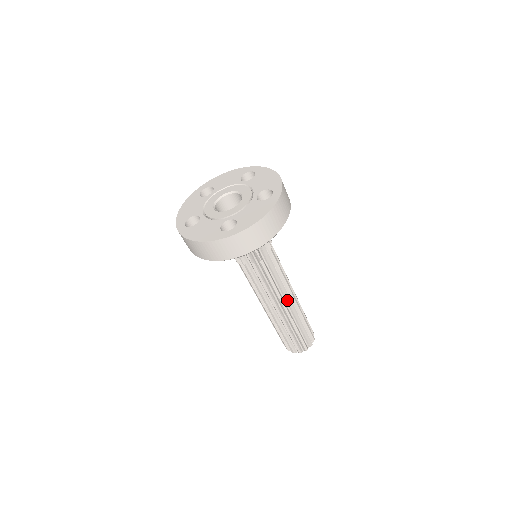
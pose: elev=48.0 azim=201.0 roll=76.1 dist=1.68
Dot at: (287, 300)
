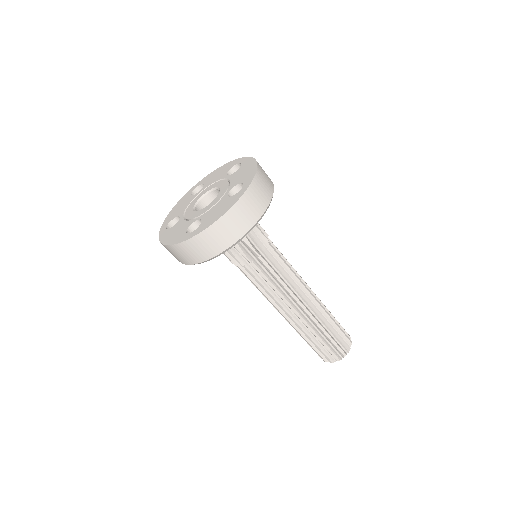
Dot at: (307, 287)
